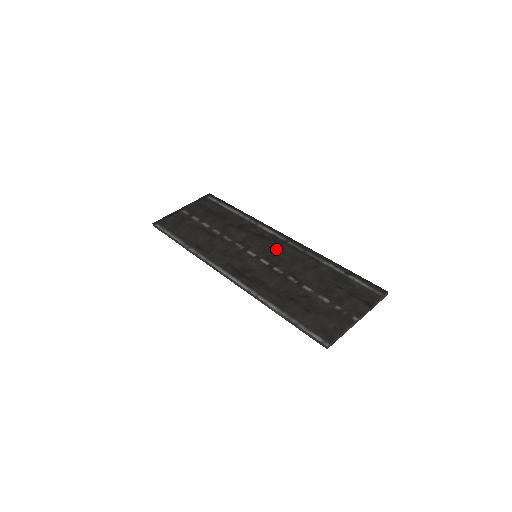
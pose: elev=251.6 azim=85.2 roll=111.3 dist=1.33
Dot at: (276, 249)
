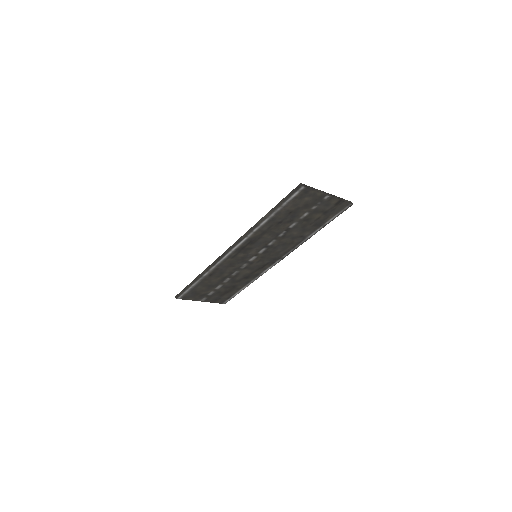
Dot at: (272, 255)
